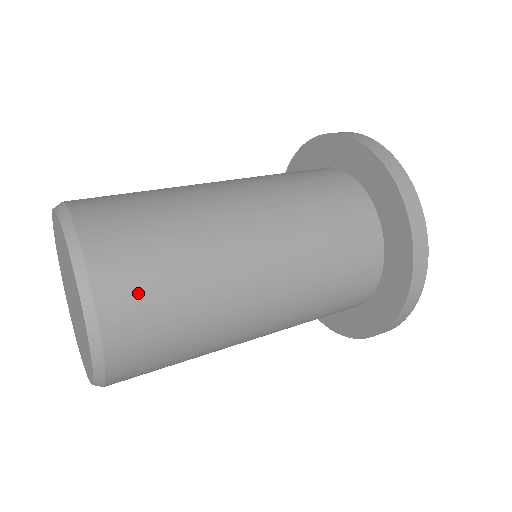
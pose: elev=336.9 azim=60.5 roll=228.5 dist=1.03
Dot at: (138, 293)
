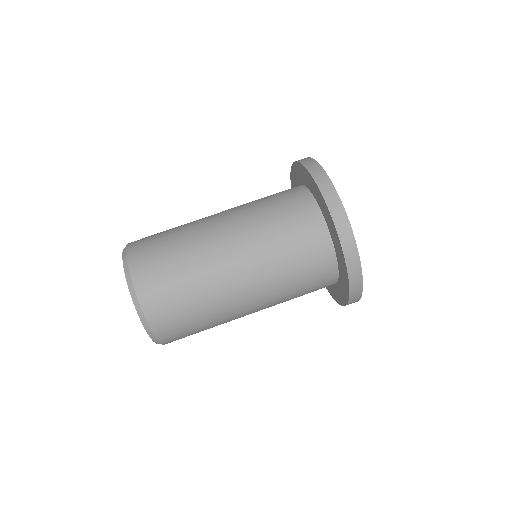
Dot at: occluded
